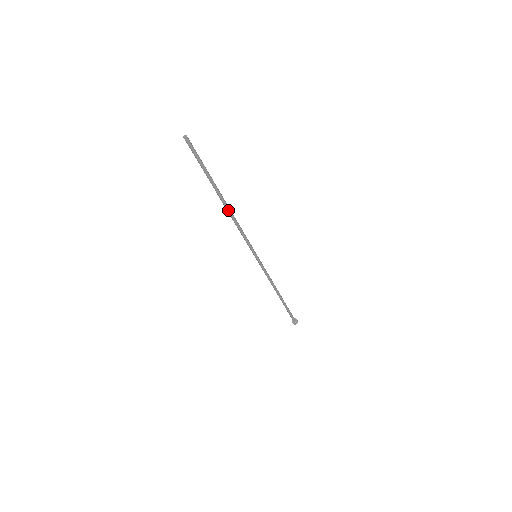
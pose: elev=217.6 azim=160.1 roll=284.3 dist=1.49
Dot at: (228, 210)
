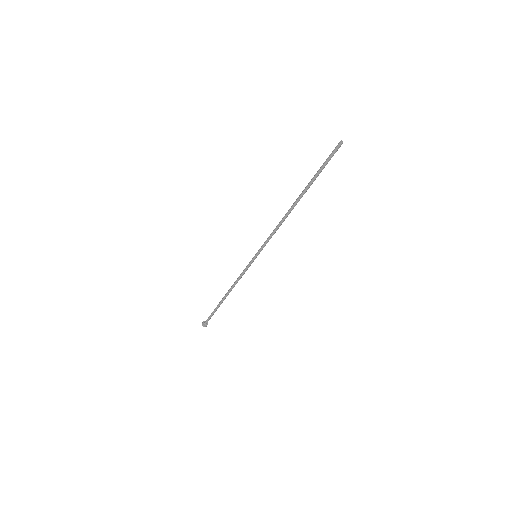
Dot at: (290, 210)
